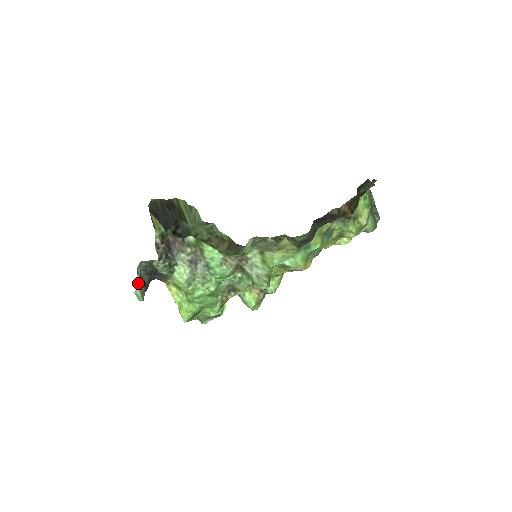
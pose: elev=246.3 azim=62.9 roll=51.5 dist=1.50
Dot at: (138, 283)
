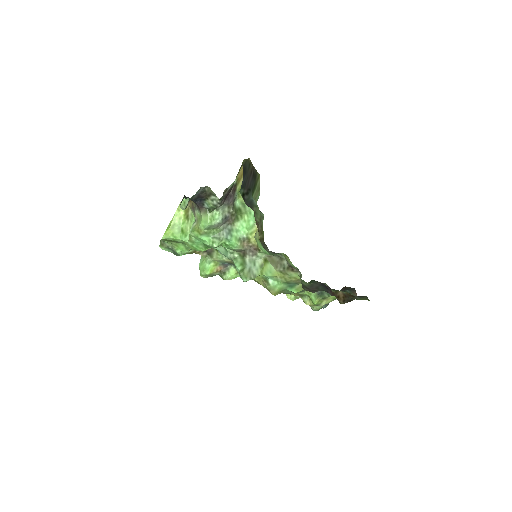
Dot at: (193, 196)
